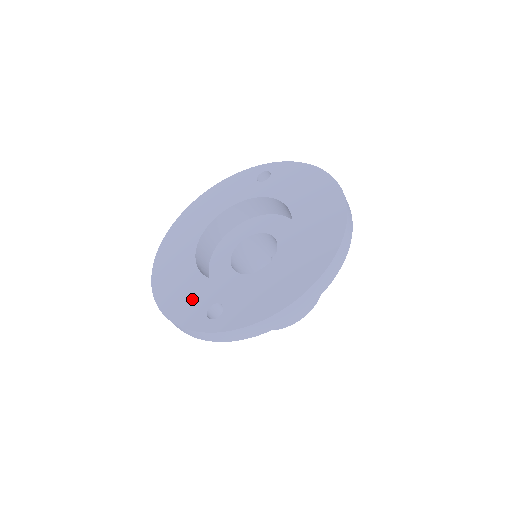
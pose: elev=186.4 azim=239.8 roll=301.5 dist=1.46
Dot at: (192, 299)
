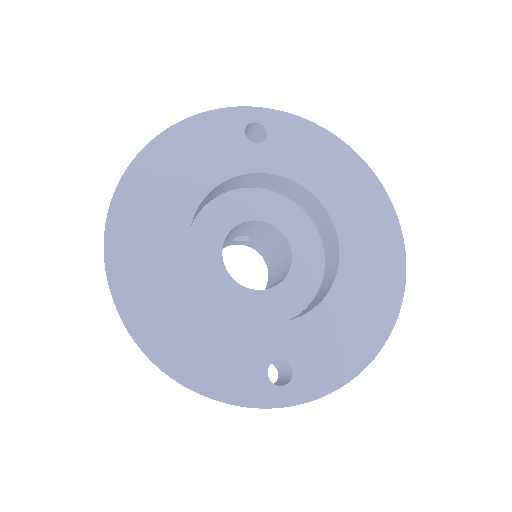
Dot at: (232, 357)
